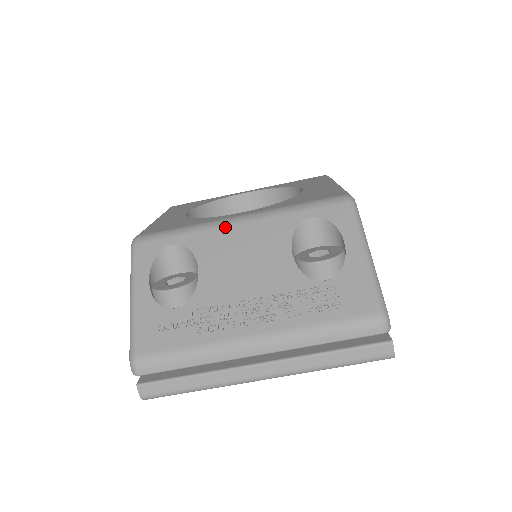
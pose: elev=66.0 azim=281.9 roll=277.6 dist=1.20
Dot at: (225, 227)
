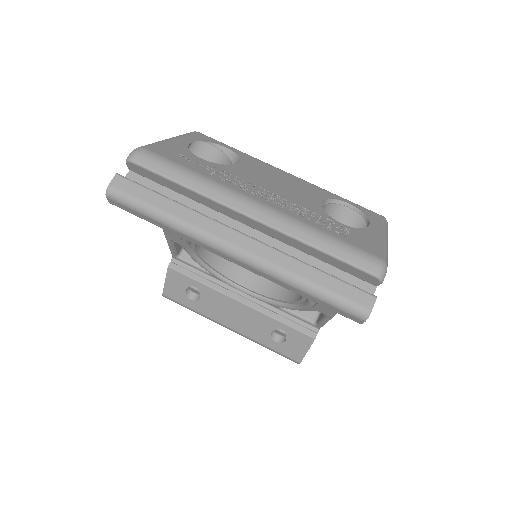
Dot at: (275, 167)
